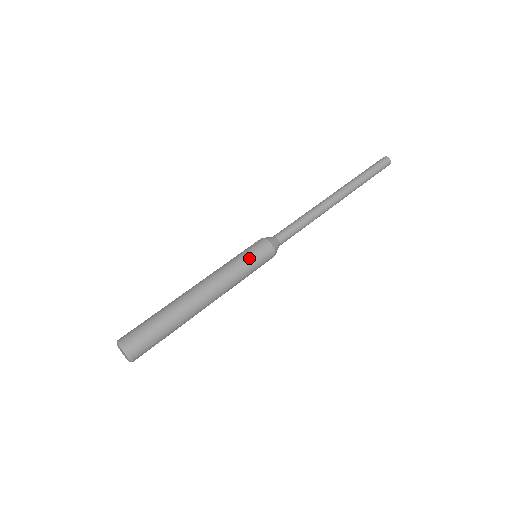
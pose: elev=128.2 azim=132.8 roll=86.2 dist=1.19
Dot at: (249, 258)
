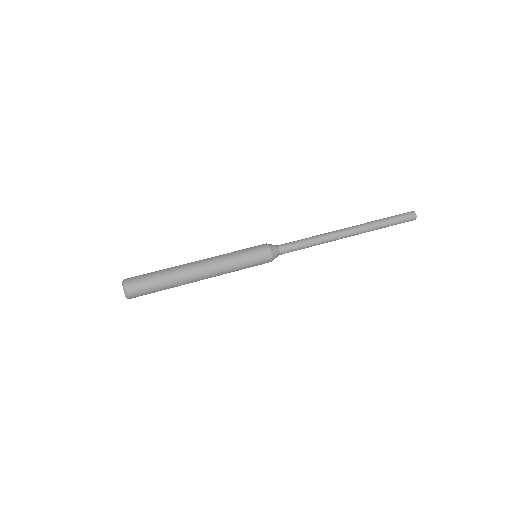
Dot at: (244, 249)
